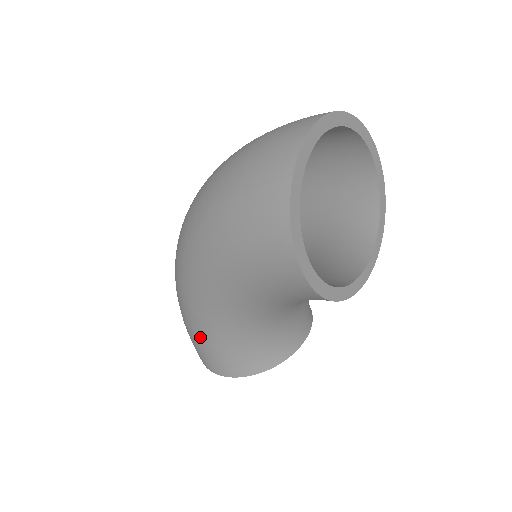
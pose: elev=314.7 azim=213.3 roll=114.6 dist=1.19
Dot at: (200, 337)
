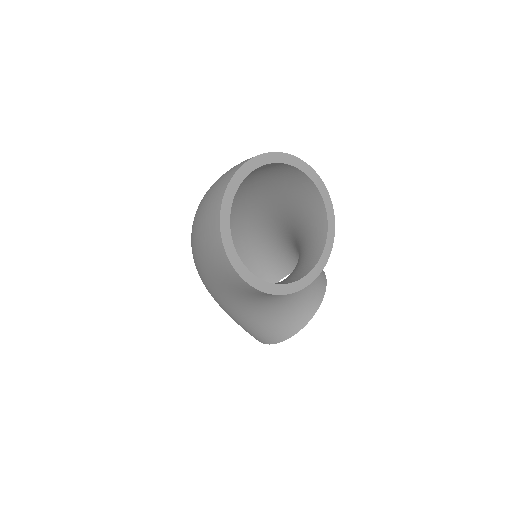
Dot at: (237, 322)
